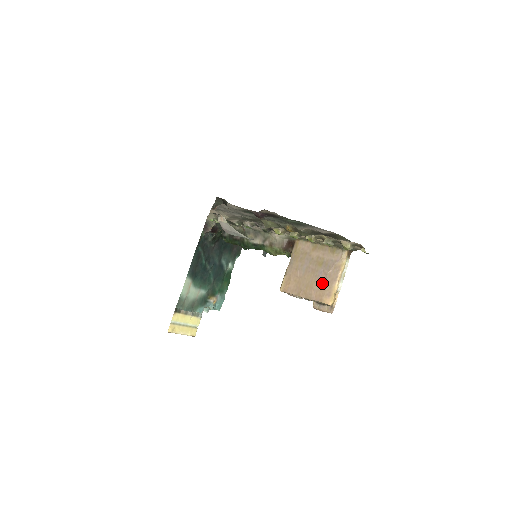
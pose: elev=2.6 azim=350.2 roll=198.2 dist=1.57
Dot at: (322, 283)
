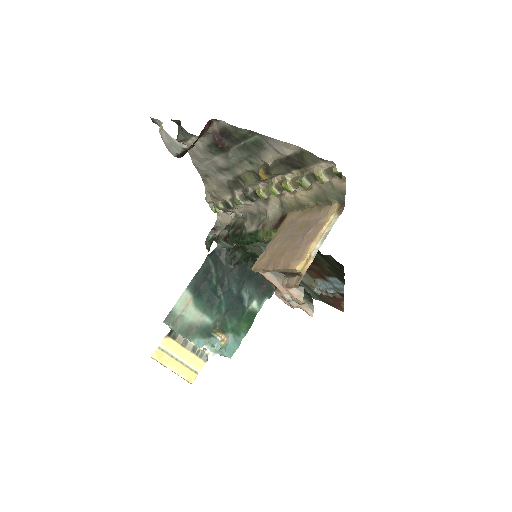
Dot at: (296, 247)
